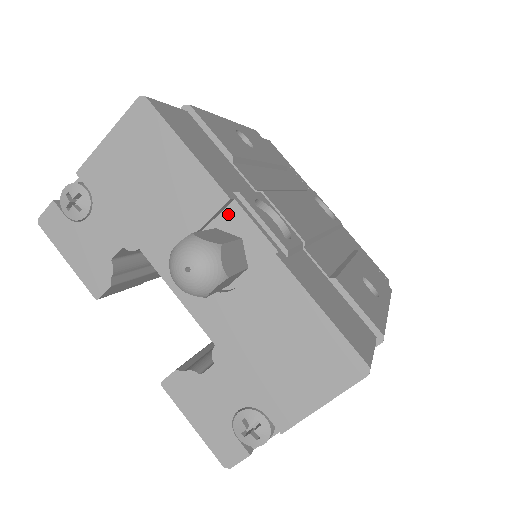
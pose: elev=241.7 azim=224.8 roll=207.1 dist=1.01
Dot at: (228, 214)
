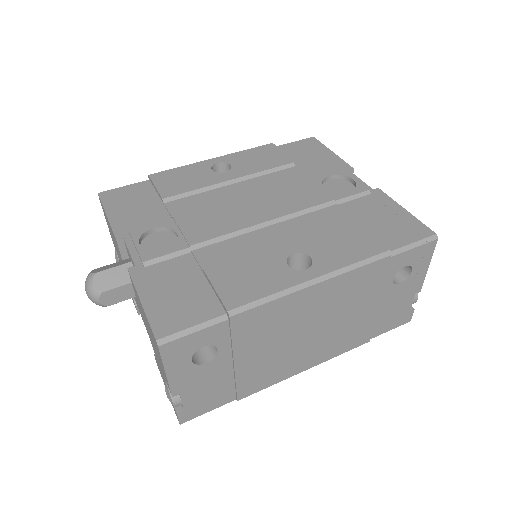
Dot at: (126, 248)
